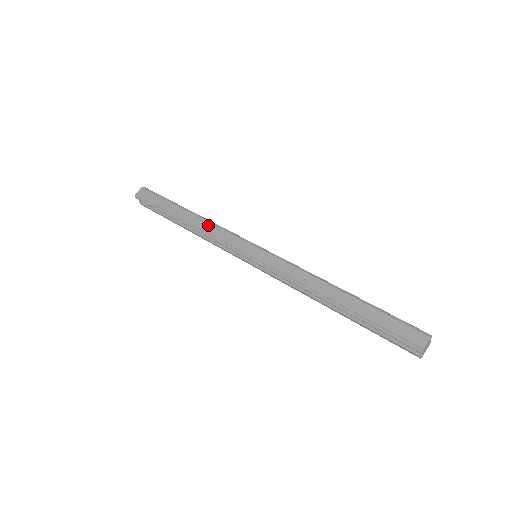
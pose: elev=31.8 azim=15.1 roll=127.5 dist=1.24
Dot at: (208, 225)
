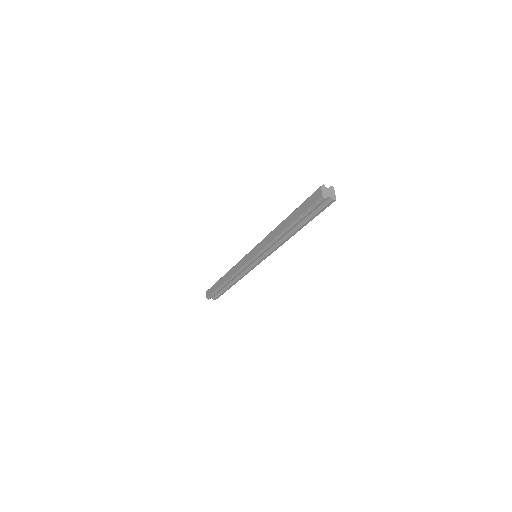
Dot at: (232, 270)
